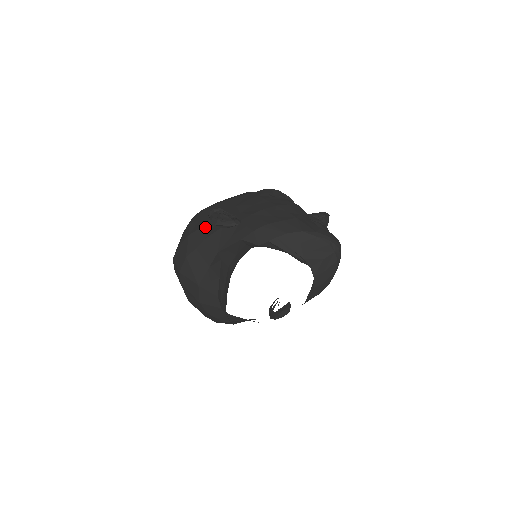
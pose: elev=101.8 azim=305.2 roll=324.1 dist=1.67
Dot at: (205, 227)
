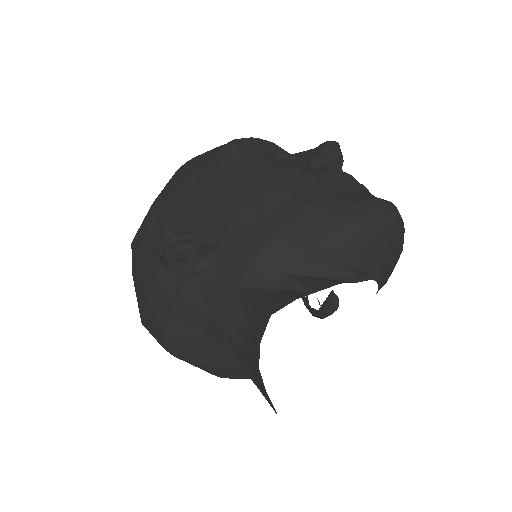
Dot at: (164, 275)
